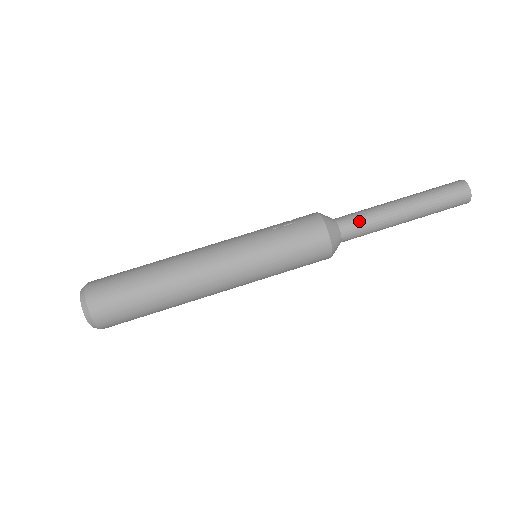
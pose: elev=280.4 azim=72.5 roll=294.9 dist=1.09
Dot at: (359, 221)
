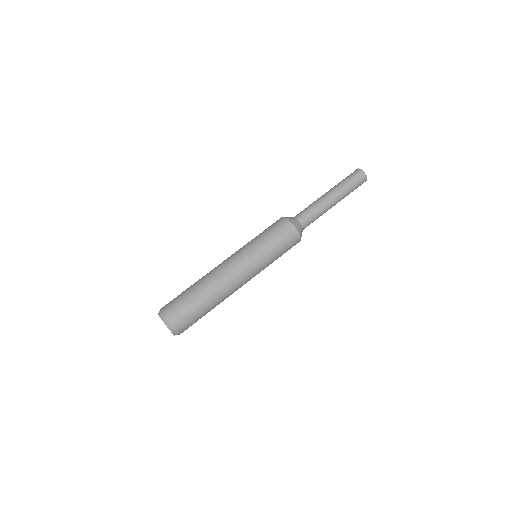
Dot at: (304, 210)
